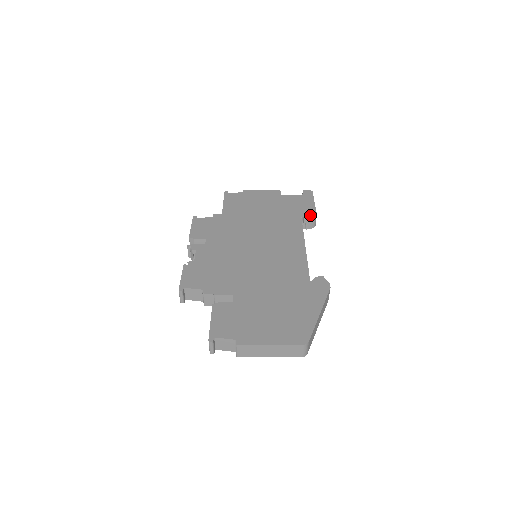
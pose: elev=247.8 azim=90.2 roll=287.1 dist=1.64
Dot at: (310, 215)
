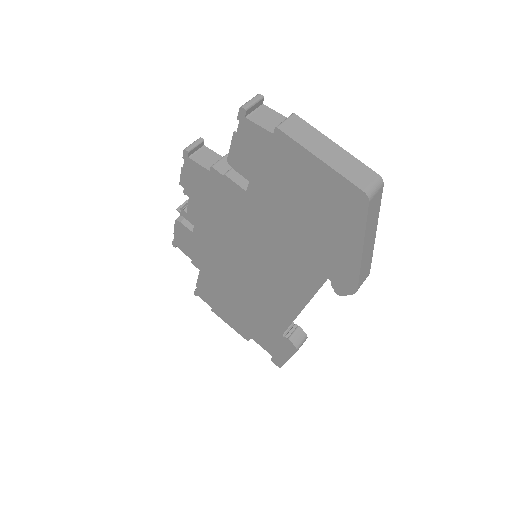
Dot at: (301, 331)
